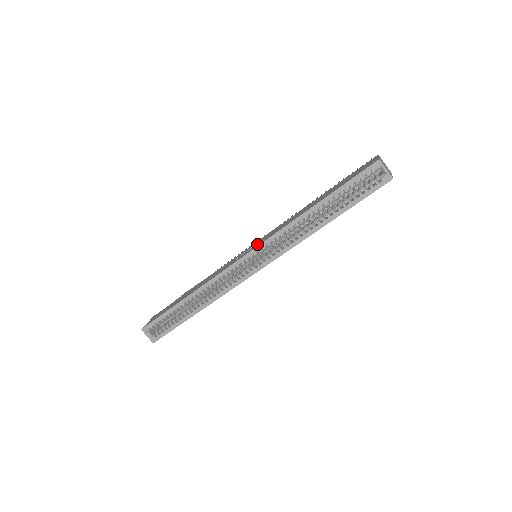
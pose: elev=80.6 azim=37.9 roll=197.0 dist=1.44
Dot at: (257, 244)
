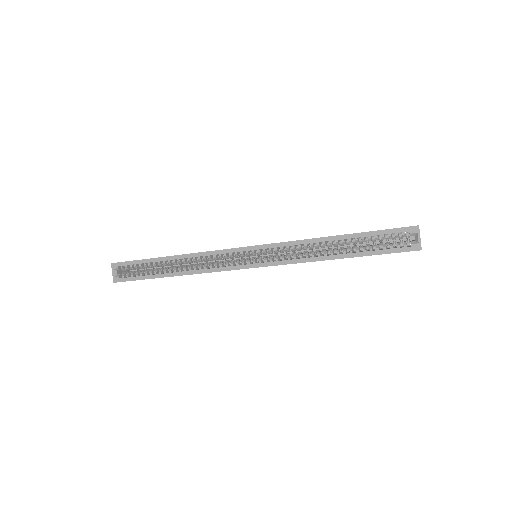
Dot at: occluded
